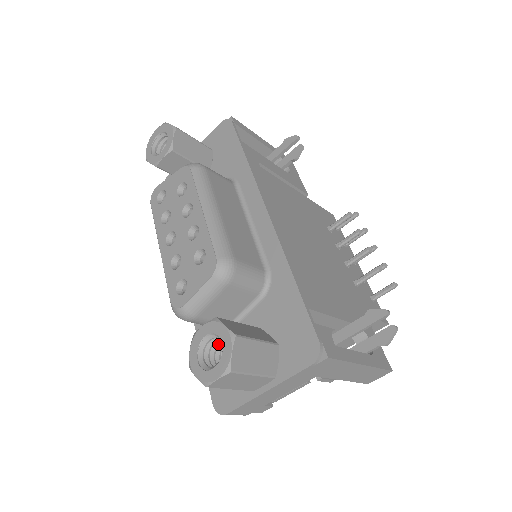
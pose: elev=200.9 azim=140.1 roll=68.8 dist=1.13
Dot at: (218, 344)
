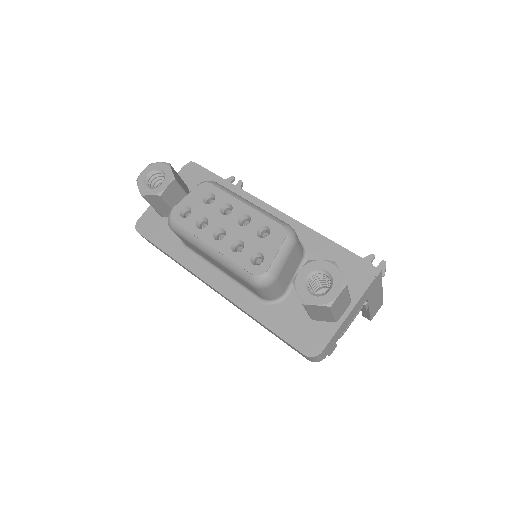
Dot at: (310, 286)
